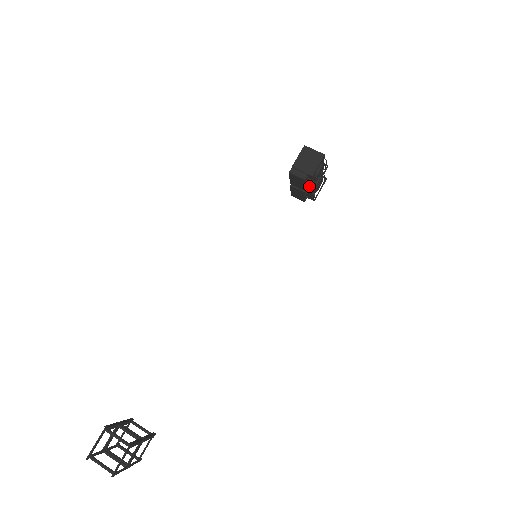
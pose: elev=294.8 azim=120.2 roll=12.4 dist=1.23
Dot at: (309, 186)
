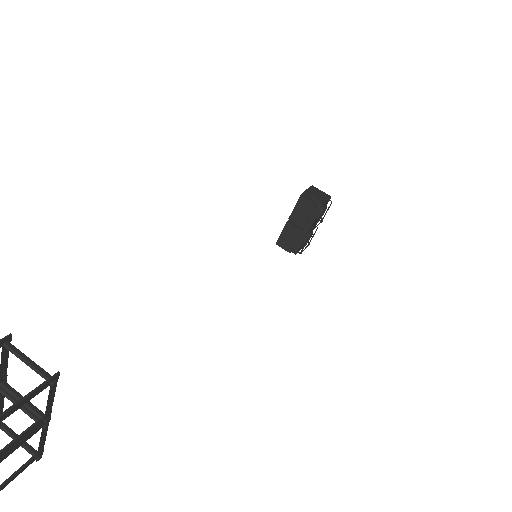
Dot at: (309, 224)
